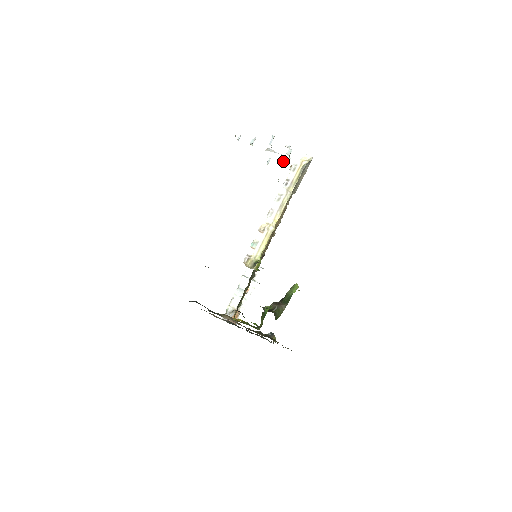
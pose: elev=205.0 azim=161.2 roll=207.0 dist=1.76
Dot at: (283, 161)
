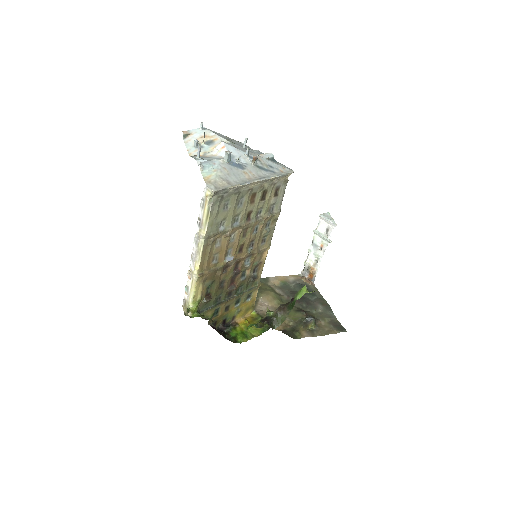
Dot at: (246, 151)
